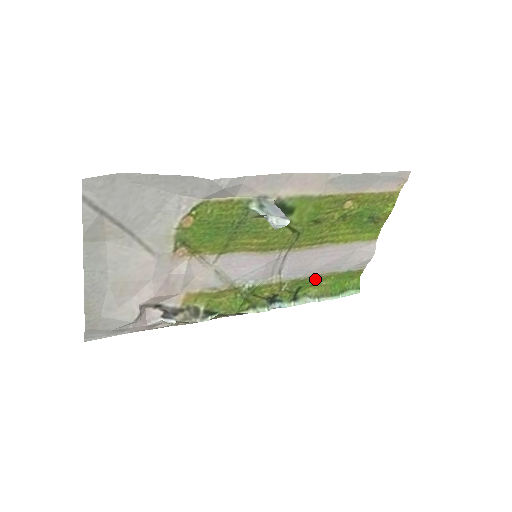
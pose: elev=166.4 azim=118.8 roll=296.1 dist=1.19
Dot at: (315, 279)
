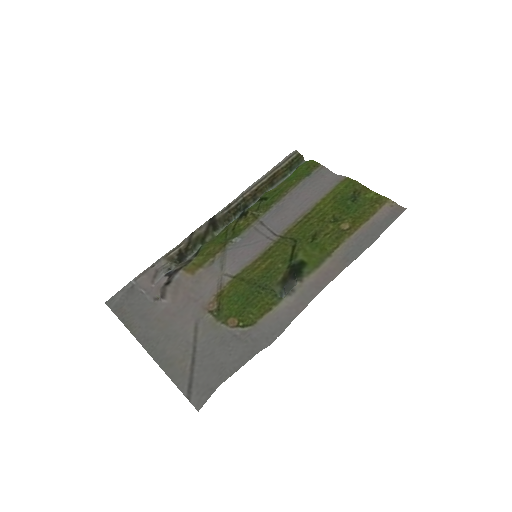
Dot at: (281, 193)
